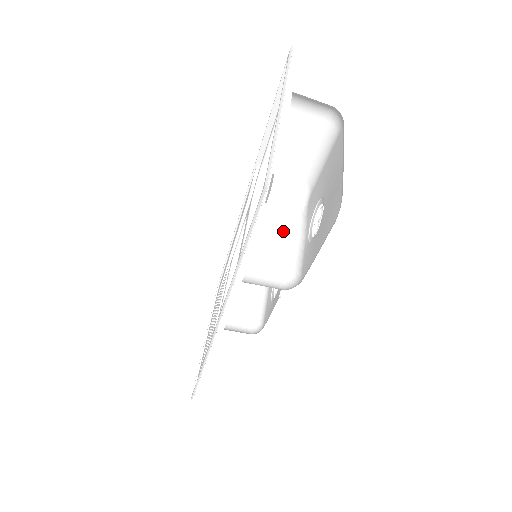
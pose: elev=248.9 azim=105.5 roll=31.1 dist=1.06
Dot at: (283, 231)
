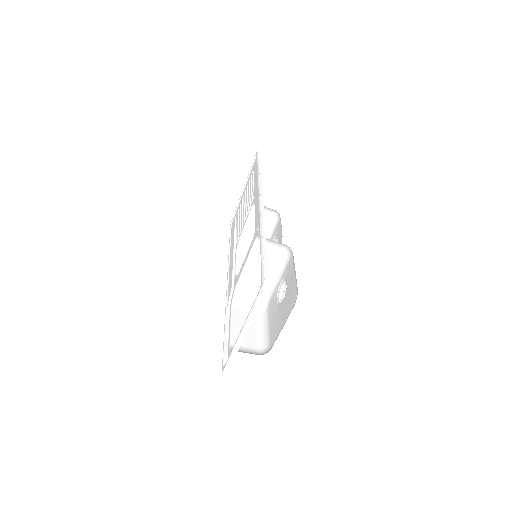
Dot at: (271, 264)
